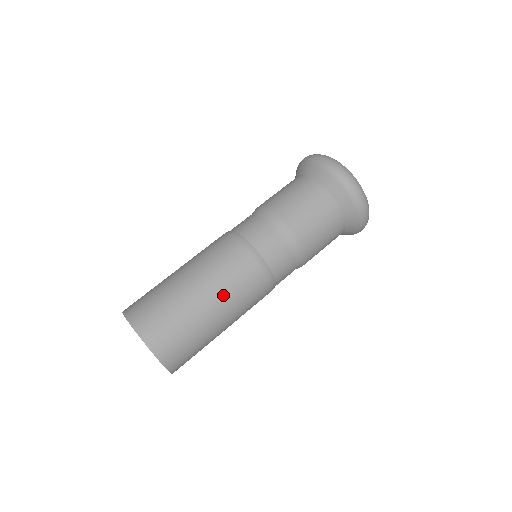
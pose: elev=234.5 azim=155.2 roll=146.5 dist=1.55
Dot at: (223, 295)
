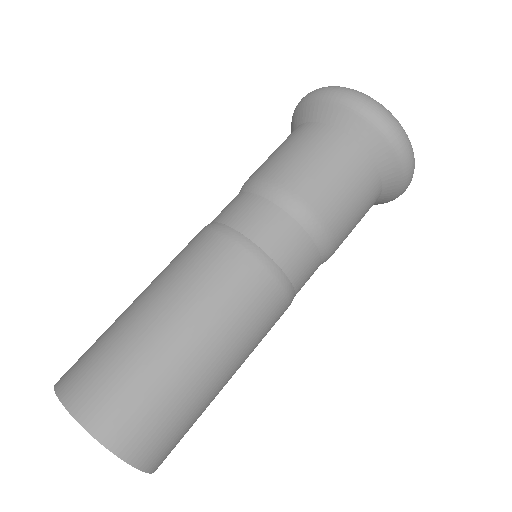
Dot at: (185, 301)
